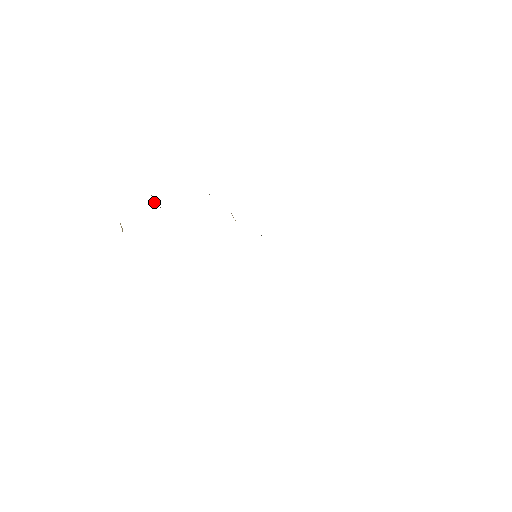
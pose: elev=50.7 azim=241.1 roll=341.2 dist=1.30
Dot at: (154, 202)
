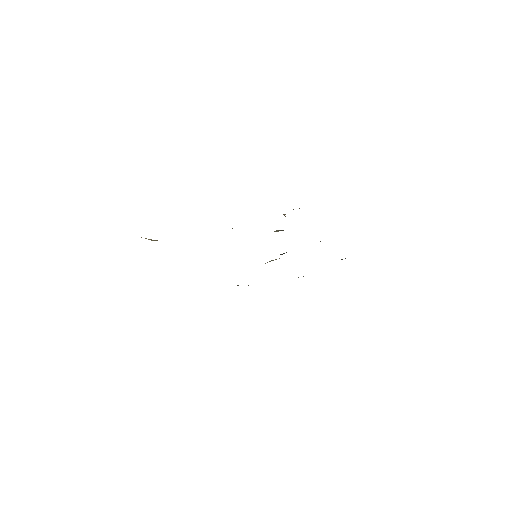
Dot at: occluded
